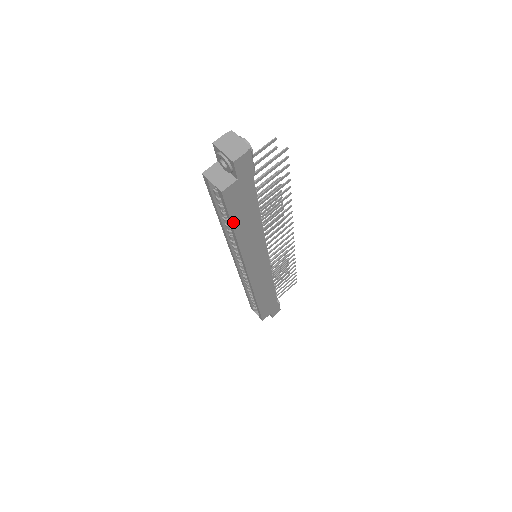
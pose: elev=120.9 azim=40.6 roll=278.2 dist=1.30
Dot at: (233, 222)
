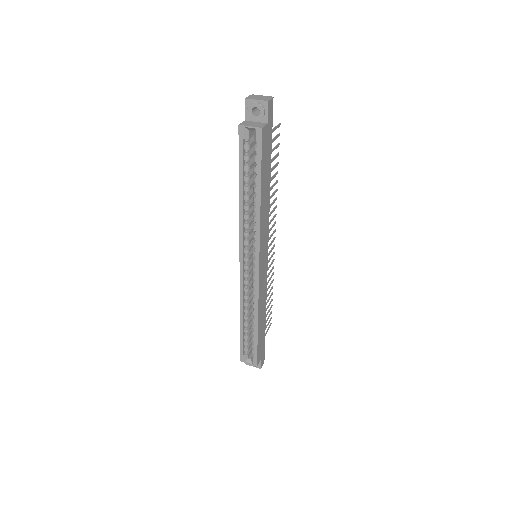
Dot at: (261, 174)
